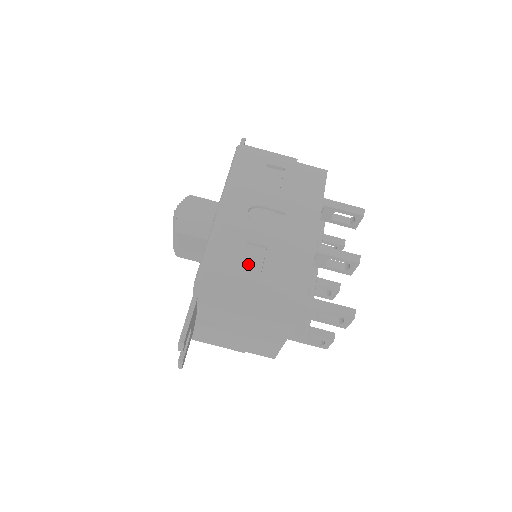
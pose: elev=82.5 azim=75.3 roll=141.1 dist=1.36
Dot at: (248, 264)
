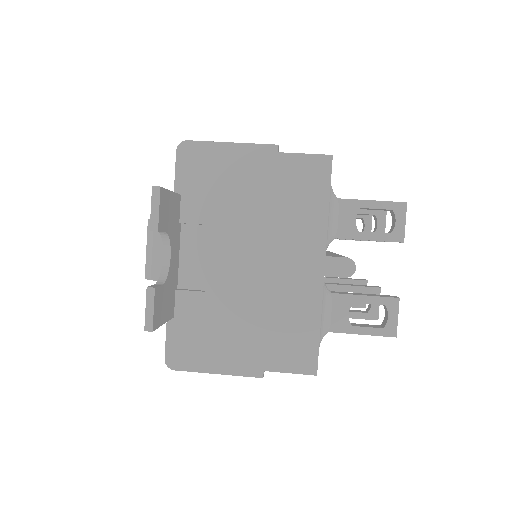
Dot at: occluded
